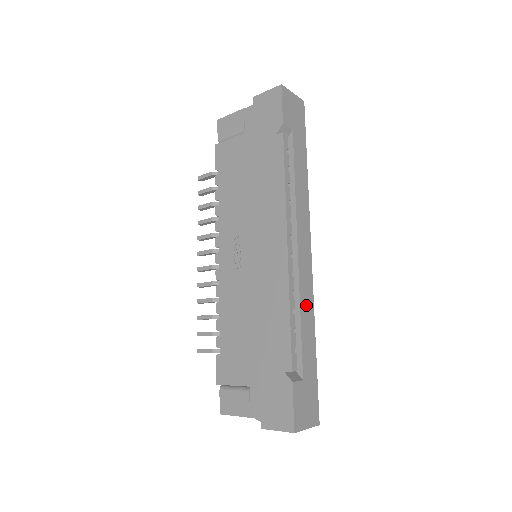
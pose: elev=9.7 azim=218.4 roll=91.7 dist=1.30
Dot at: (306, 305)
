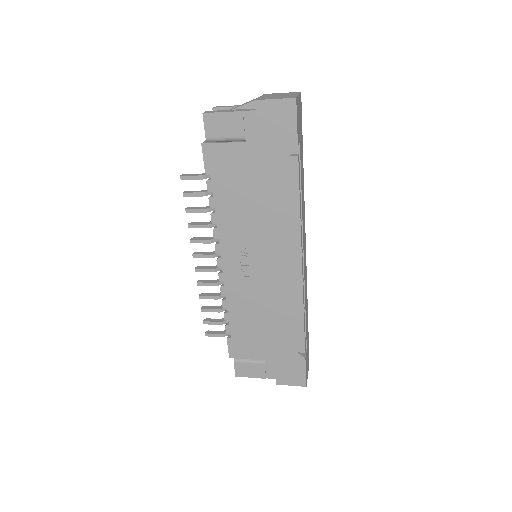
Dot at: (306, 295)
